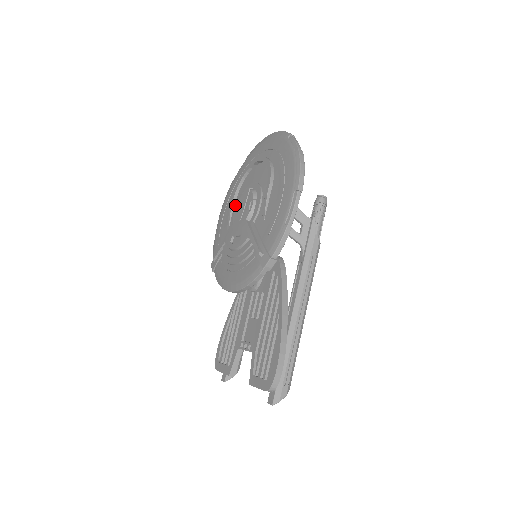
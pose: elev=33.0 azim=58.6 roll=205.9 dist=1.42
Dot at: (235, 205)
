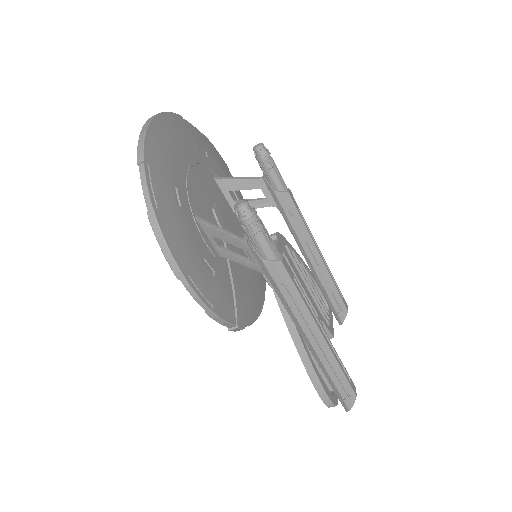
Dot at: occluded
